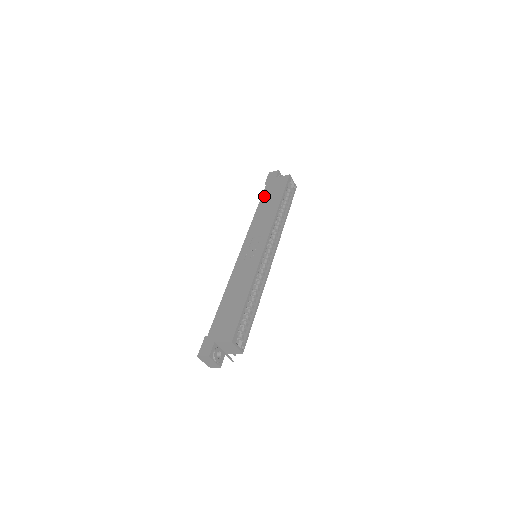
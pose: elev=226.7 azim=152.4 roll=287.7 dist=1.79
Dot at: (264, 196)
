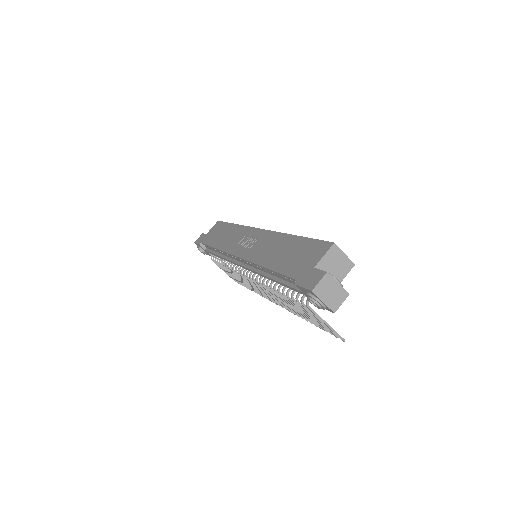
Dot at: (210, 242)
